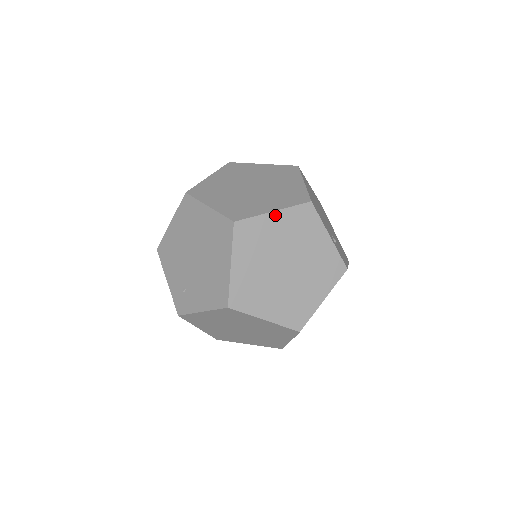
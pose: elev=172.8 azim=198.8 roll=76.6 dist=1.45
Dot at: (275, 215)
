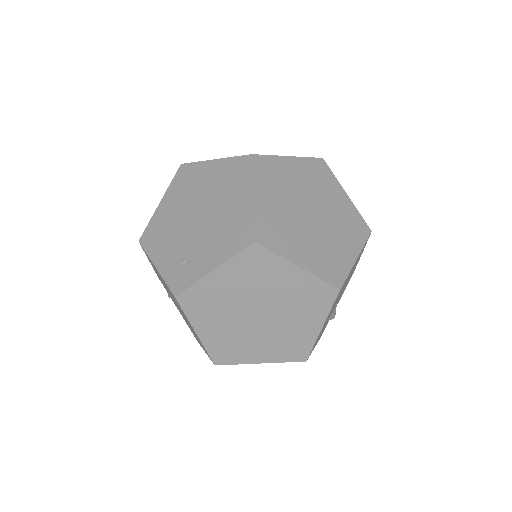
Dot at: (291, 160)
